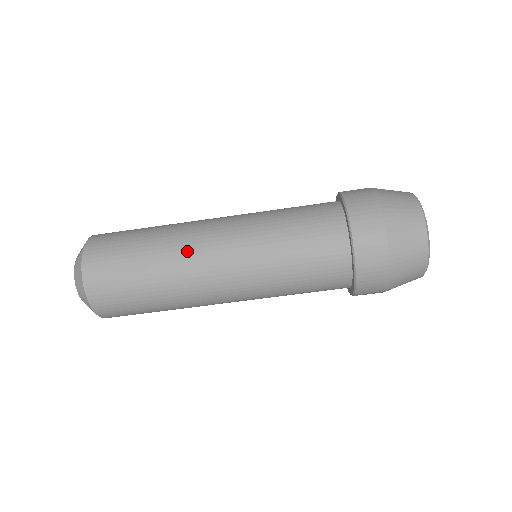
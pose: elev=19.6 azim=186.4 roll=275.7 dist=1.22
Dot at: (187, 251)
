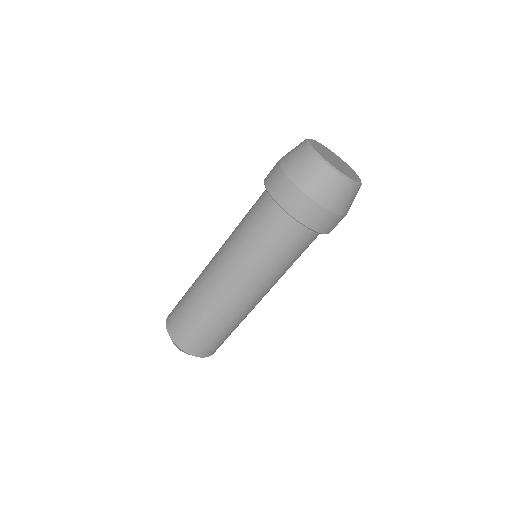
Dot at: (204, 273)
